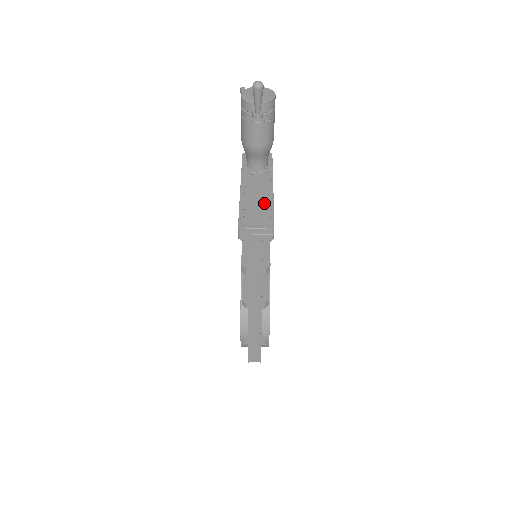
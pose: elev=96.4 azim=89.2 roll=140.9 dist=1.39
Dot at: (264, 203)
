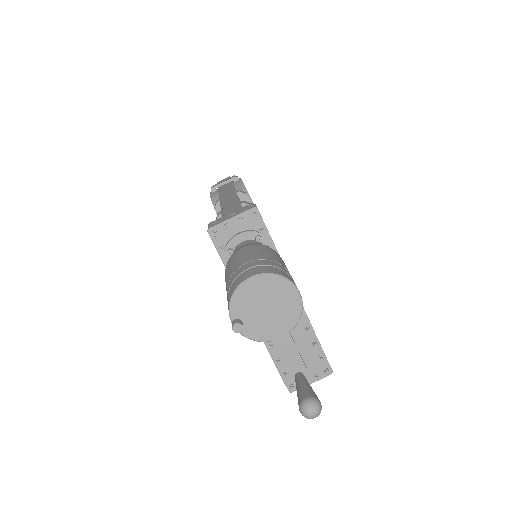
Dot at: (301, 336)
